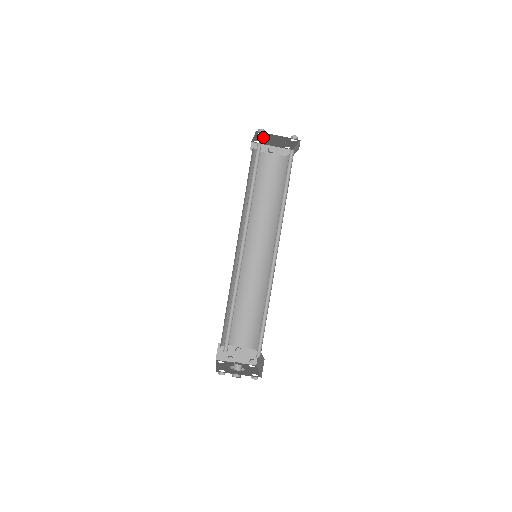
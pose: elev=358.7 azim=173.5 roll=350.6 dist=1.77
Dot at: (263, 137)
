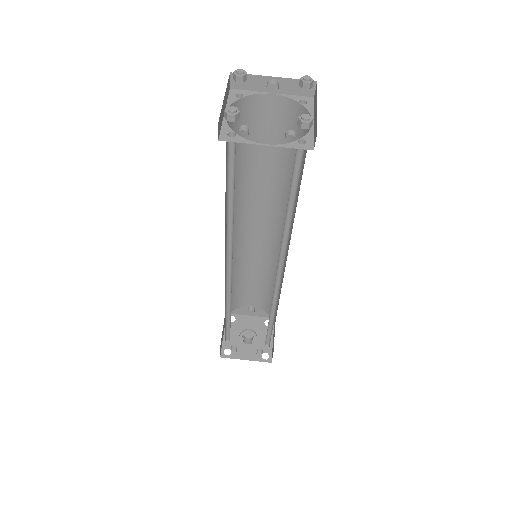
Dot at: occluded
